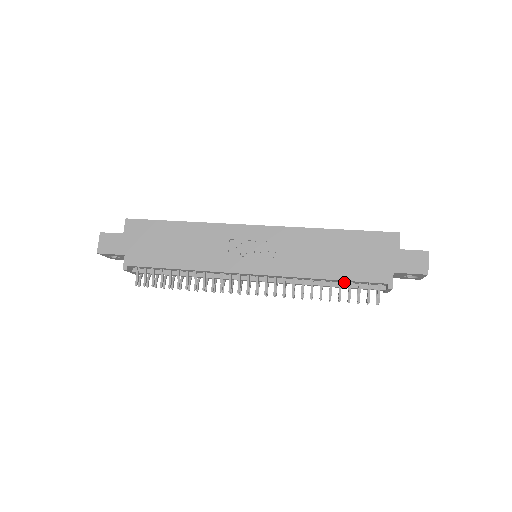
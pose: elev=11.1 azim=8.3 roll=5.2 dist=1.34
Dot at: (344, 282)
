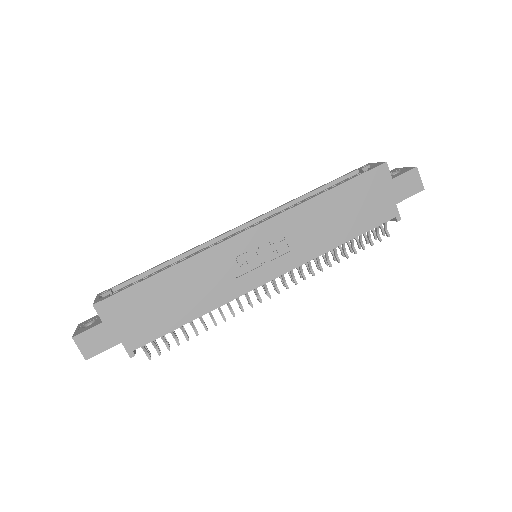
Dot at: occluded
